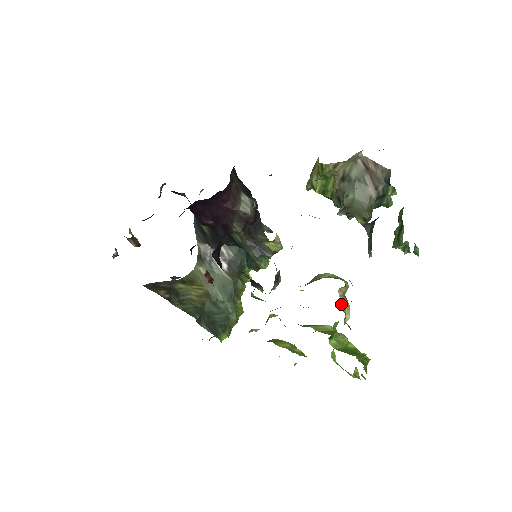
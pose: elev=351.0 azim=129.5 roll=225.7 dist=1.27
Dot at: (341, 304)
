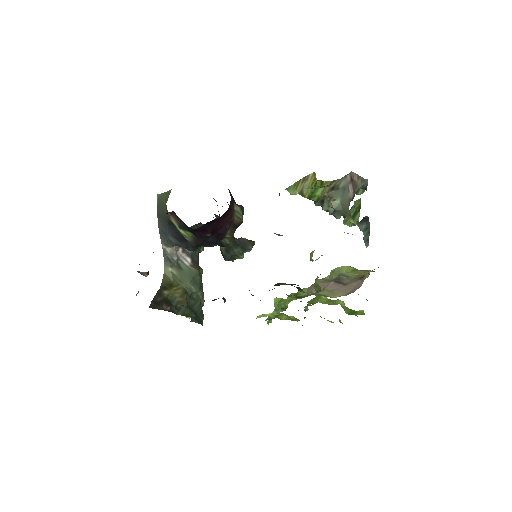
Dot at: occluded
